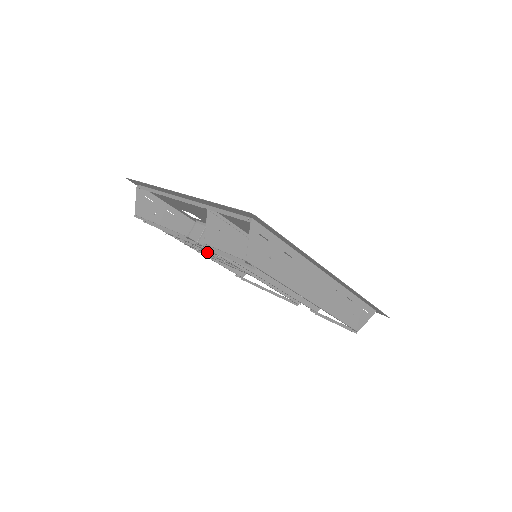
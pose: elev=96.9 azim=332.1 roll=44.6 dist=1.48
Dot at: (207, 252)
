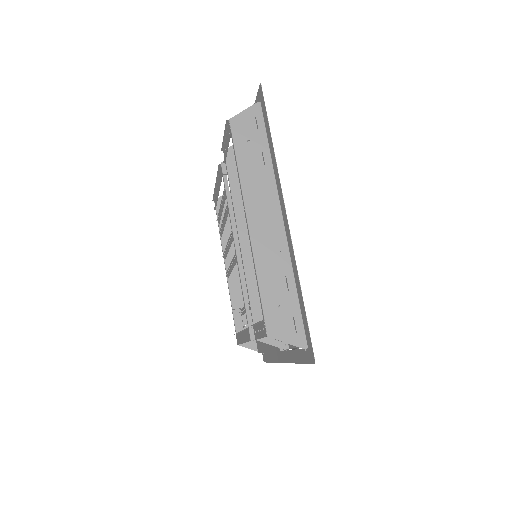
Dot at: occluded
